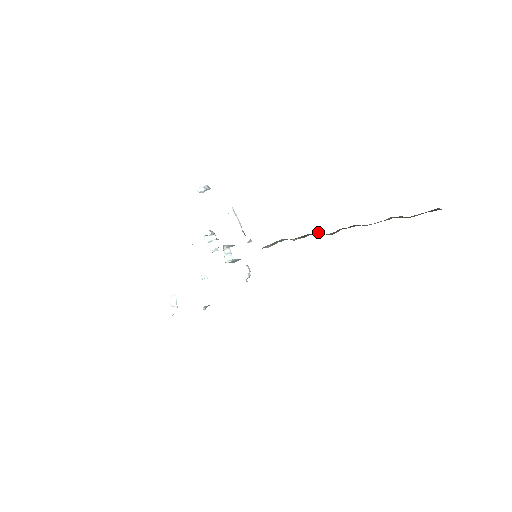
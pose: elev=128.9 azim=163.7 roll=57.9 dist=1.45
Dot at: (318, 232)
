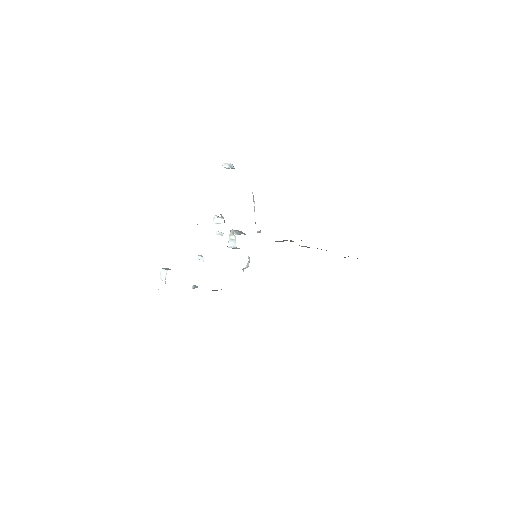
Dot at: (326, 250)
